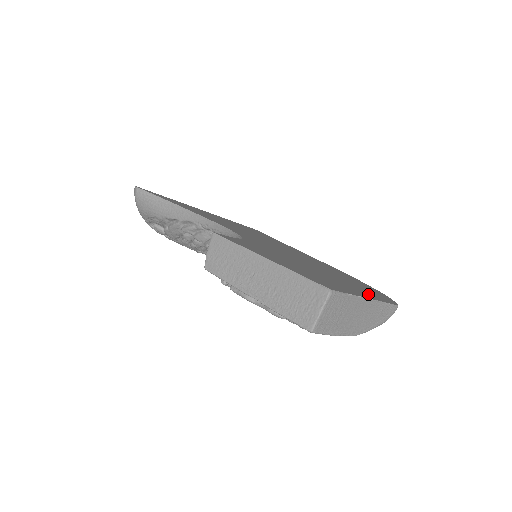
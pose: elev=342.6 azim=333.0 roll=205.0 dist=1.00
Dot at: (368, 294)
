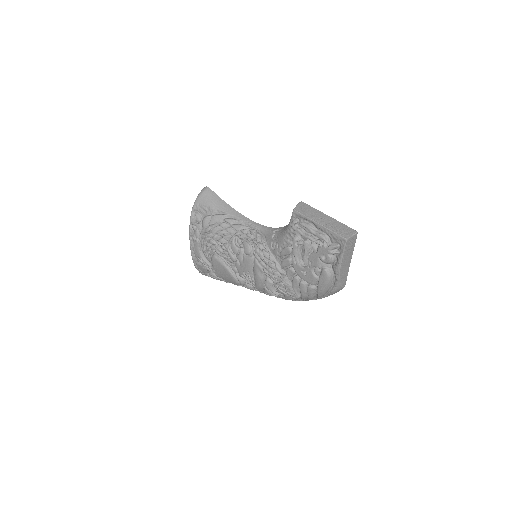
Dot at: occluded
